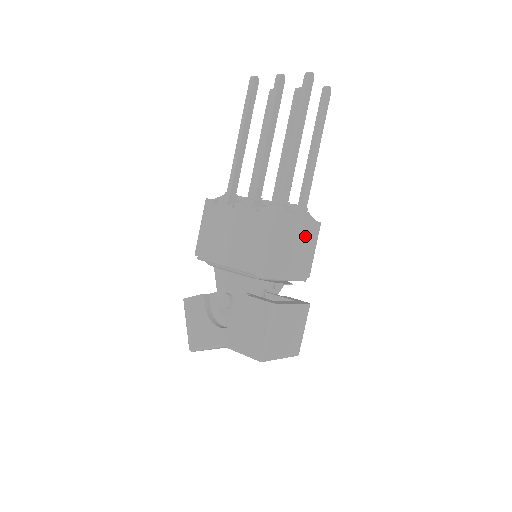
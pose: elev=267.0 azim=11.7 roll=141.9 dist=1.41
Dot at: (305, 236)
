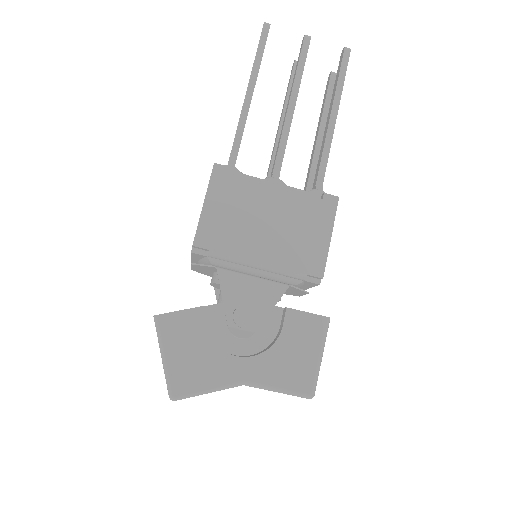
Dot at: occluded
